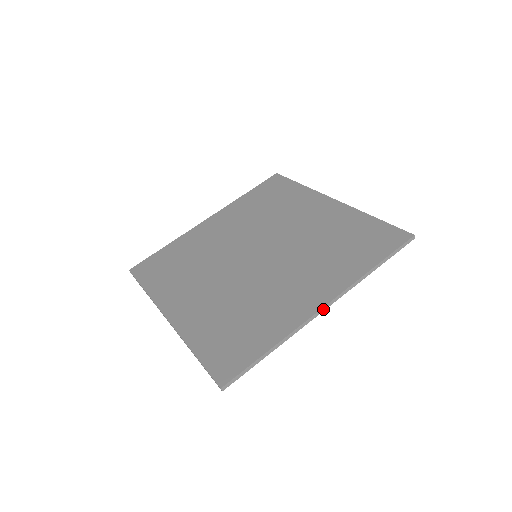
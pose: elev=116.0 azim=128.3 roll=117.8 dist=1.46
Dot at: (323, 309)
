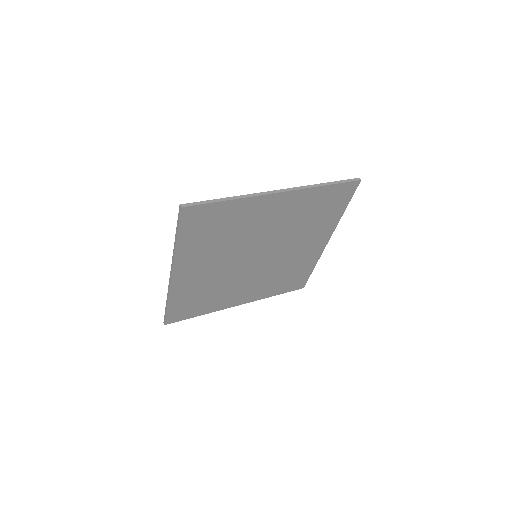
Dot at: (277, 192)
